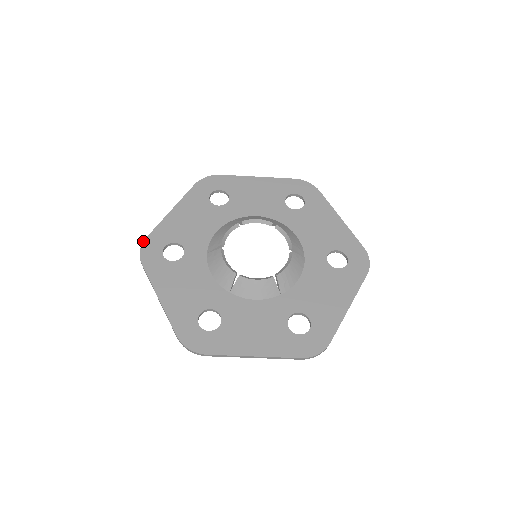
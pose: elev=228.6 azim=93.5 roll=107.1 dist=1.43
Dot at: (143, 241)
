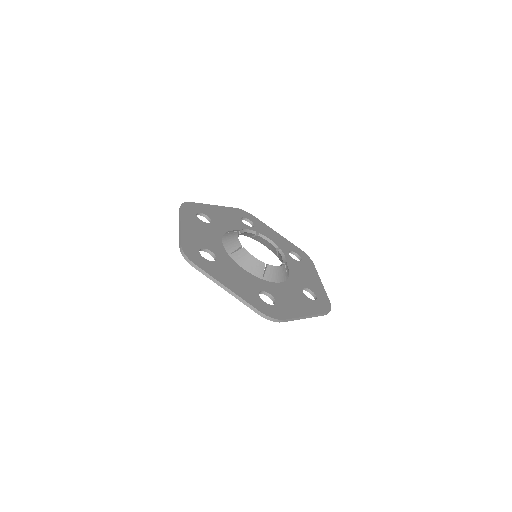
Dot at: occluded
